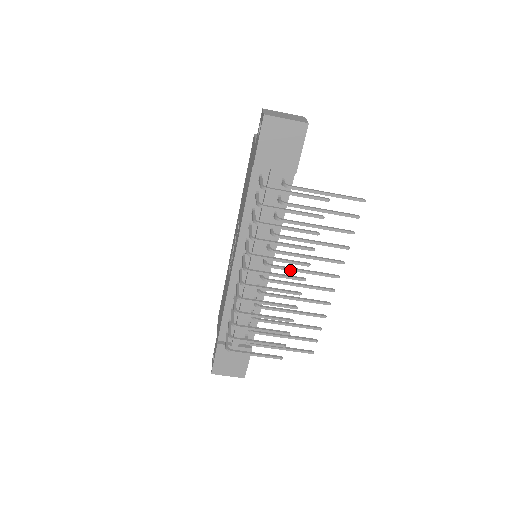
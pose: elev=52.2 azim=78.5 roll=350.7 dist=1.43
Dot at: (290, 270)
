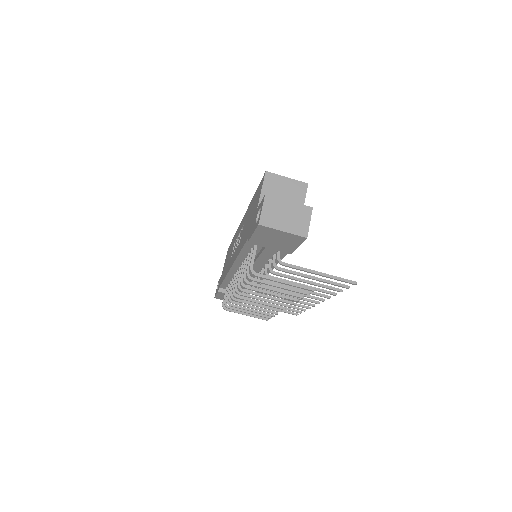
Dot at: occluded
